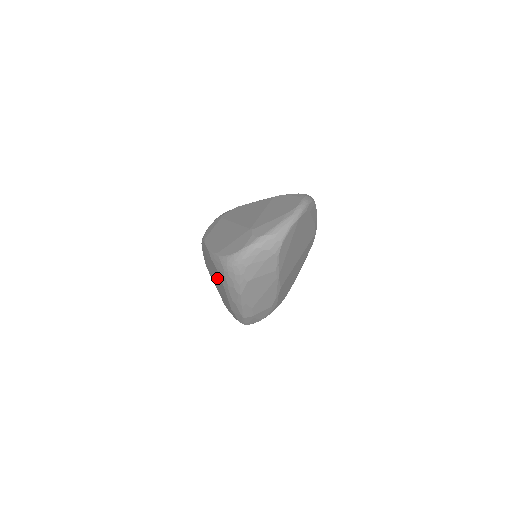
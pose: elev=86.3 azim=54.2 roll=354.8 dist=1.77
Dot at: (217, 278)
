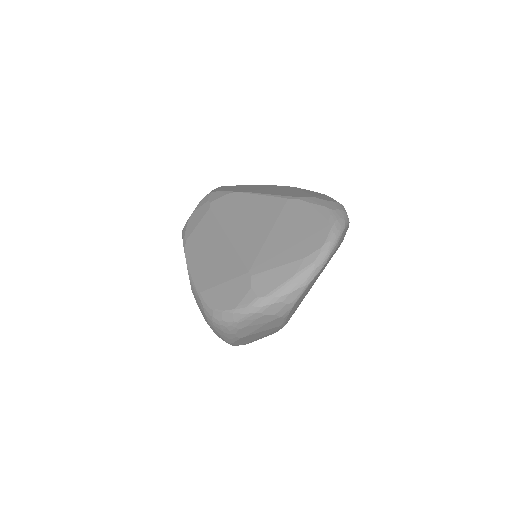
Dot at: occluded
